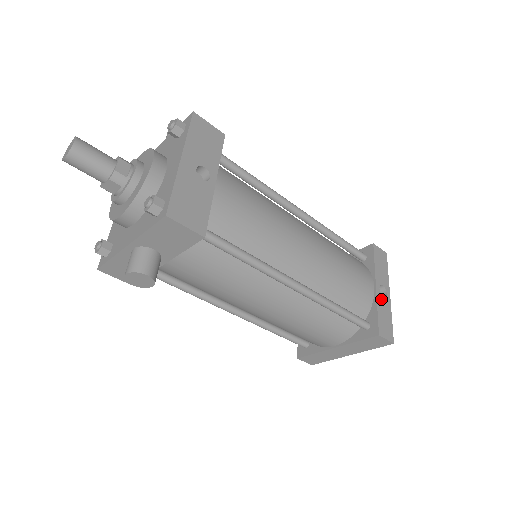
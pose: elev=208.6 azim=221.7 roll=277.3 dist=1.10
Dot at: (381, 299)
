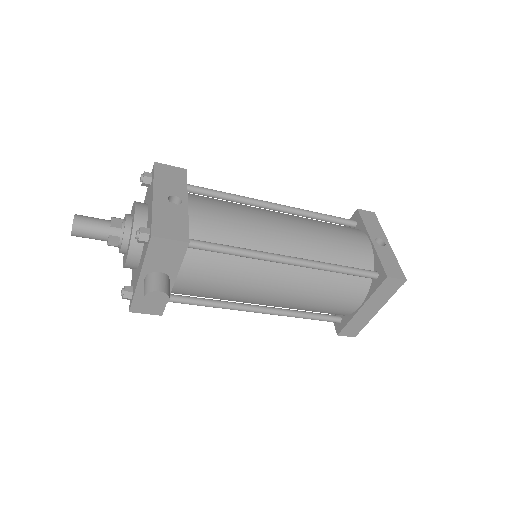
Dot at: (380, 249)
